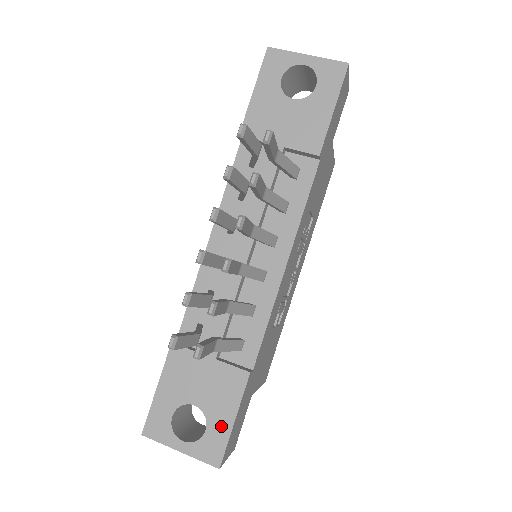
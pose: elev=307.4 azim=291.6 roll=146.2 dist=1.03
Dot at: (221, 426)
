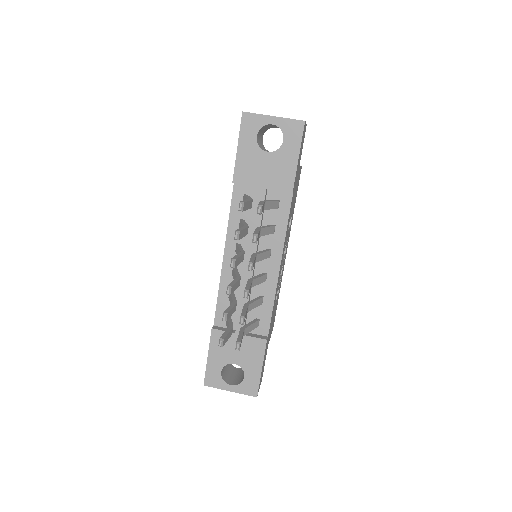
Dot at: (254, 373)
